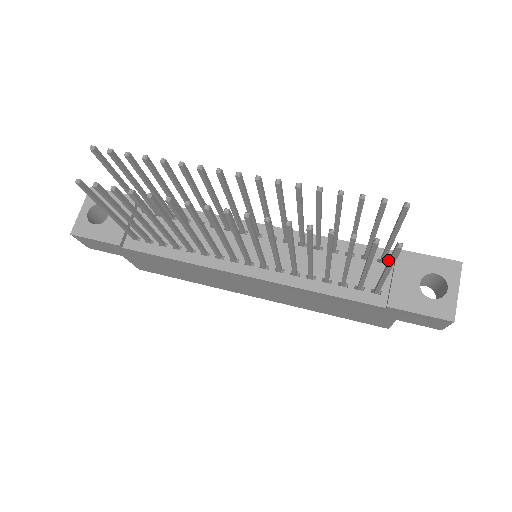
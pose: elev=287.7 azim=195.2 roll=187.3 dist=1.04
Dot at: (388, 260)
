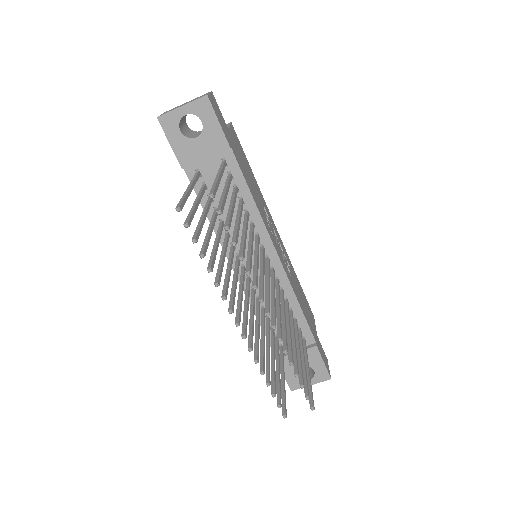
Dot at: (307, 342)
